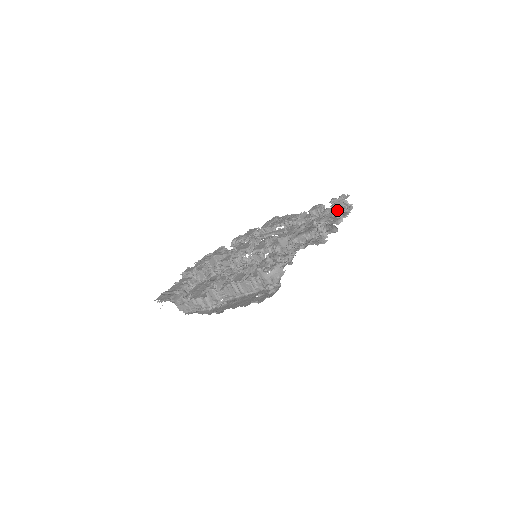
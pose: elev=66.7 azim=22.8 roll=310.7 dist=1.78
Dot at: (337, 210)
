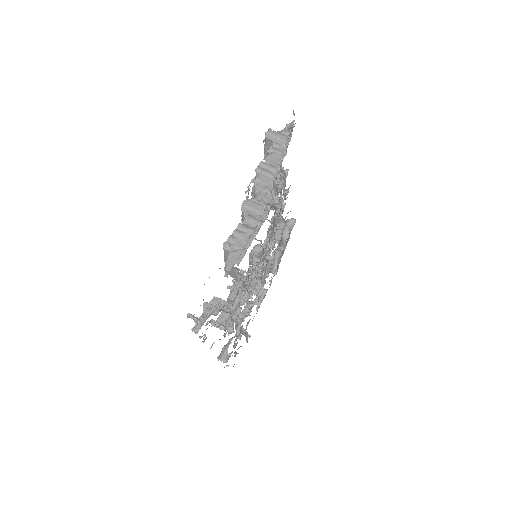
Dot at: (280, 239)
